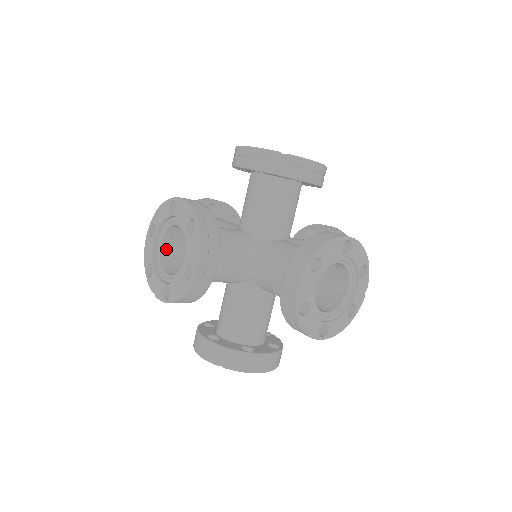
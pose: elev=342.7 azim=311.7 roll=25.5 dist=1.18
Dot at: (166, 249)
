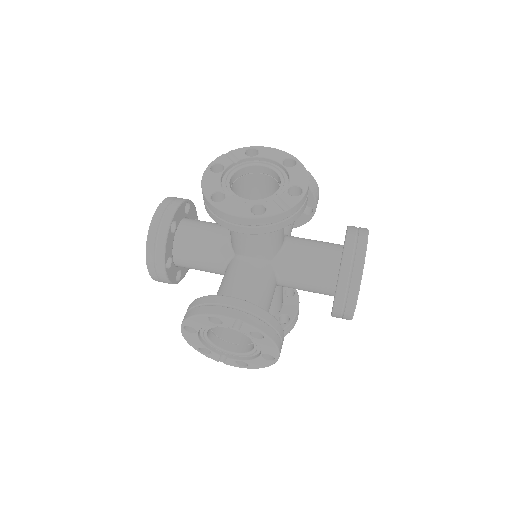
Dot at: (210, 332)
